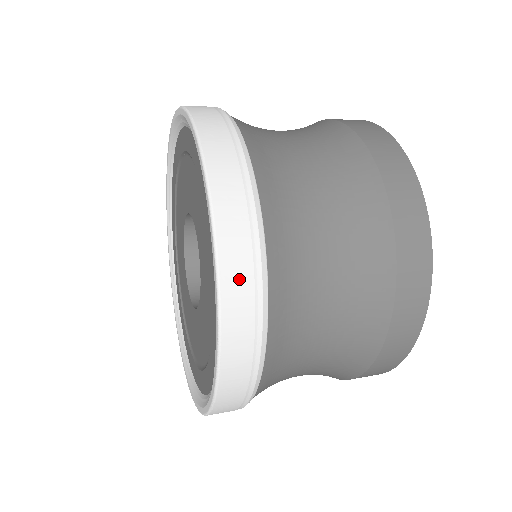
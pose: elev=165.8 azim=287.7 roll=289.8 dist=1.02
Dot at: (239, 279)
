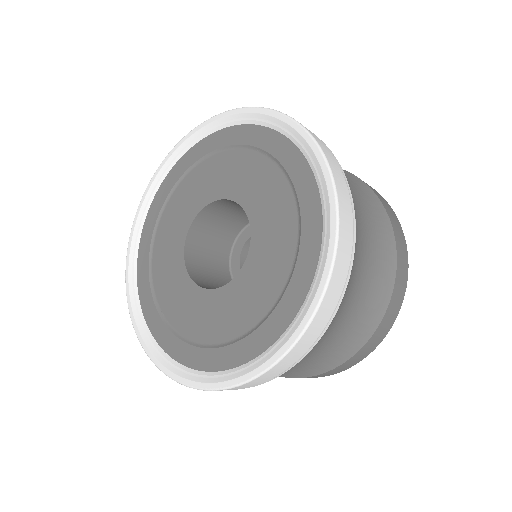
Dot at: (338, 283)
